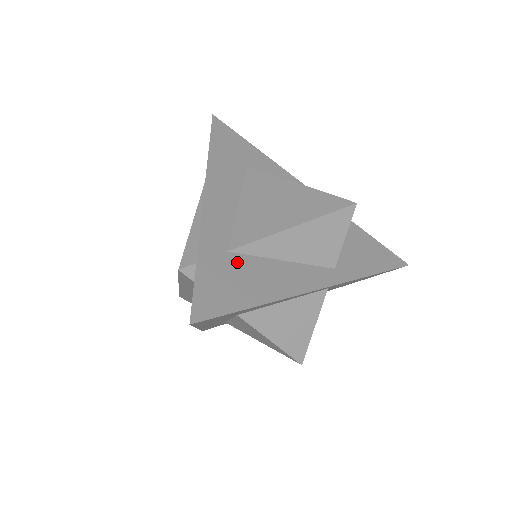
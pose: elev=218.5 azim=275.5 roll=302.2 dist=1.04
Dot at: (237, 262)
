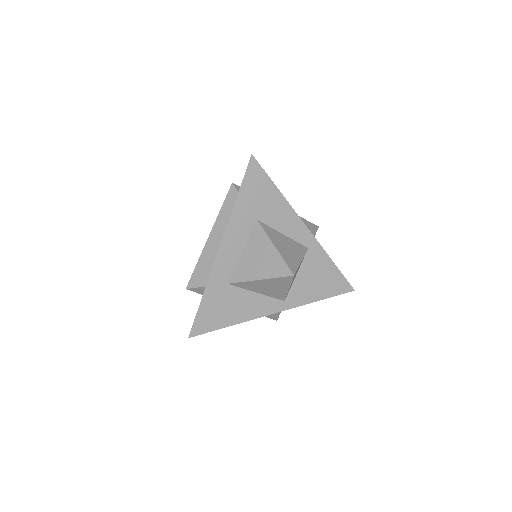
Dot at: occluded
